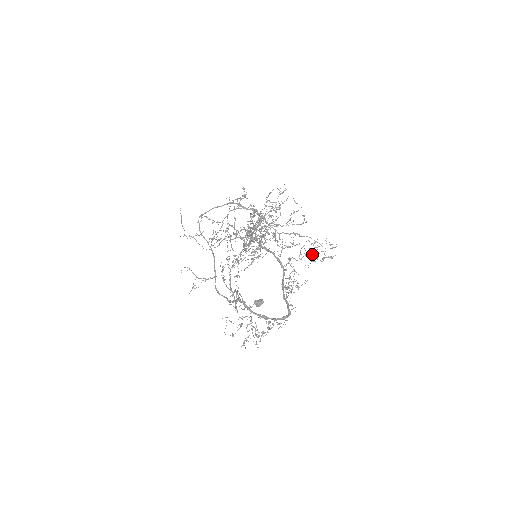
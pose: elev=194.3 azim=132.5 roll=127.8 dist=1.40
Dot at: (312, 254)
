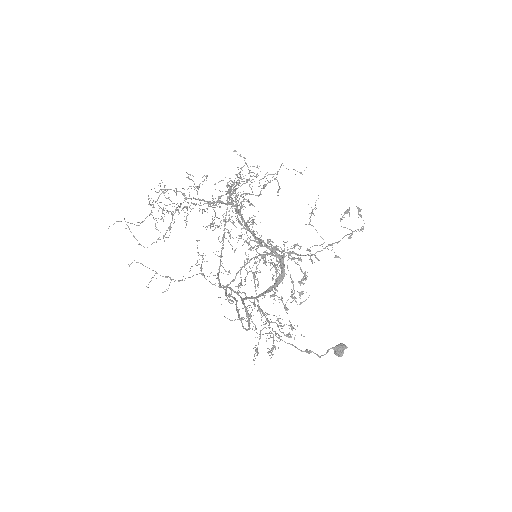
Dot at: (270, 182)
